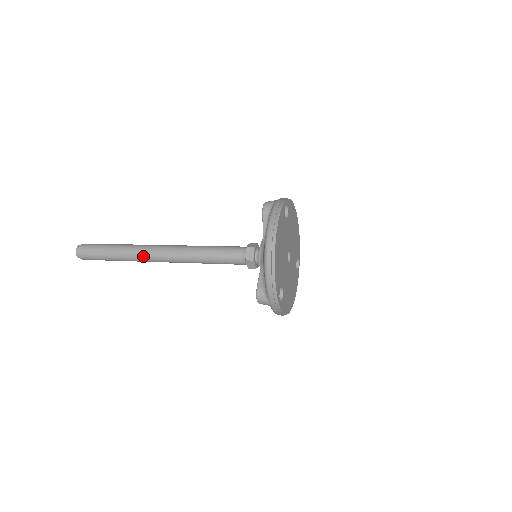
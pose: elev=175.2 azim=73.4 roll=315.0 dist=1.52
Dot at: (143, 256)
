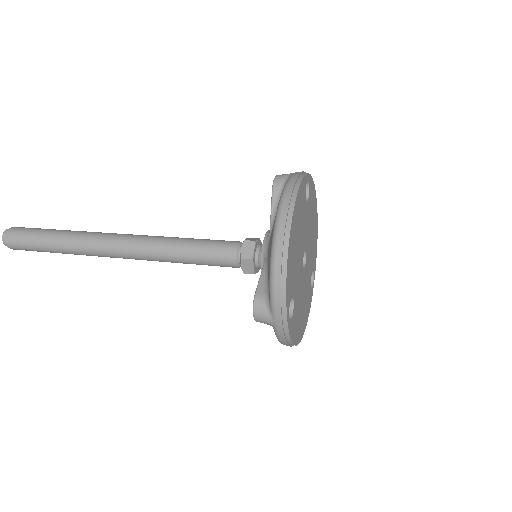
Dot at: (94, 246)
